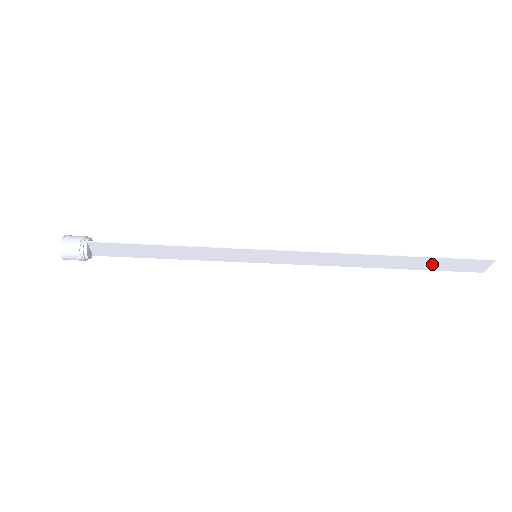
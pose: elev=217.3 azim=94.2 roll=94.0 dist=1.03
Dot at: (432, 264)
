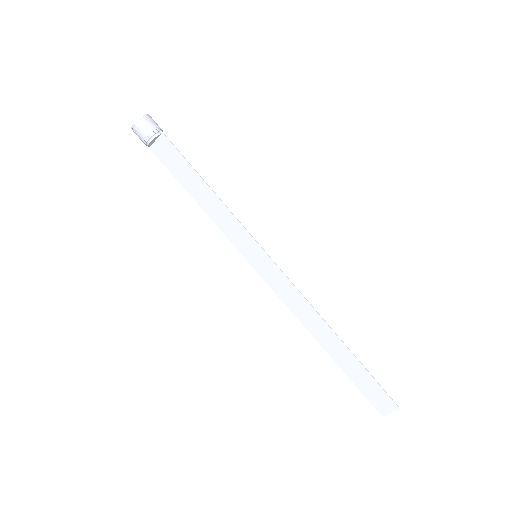
Dot at: (359, 375)
